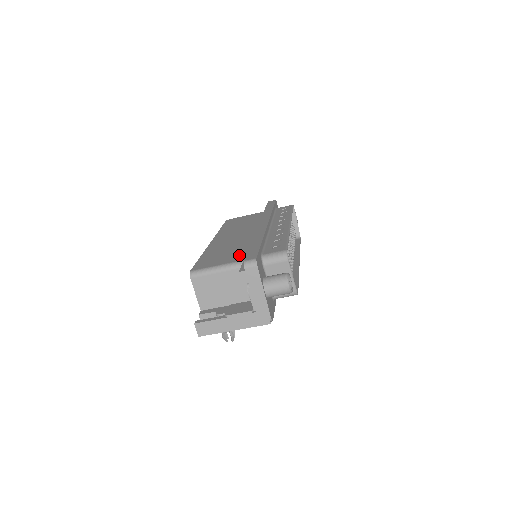
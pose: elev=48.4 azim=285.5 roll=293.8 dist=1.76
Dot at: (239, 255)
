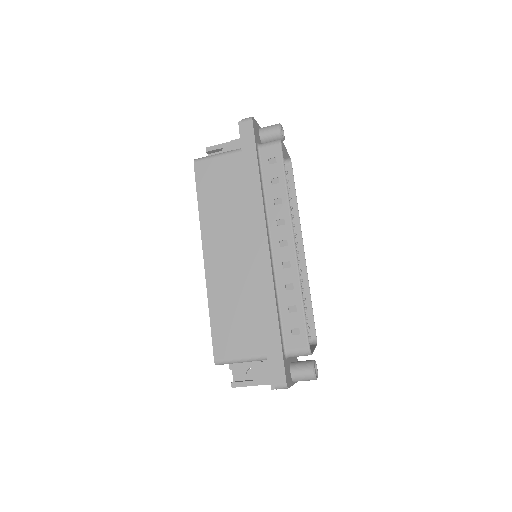
Dot at: (257, 337)
